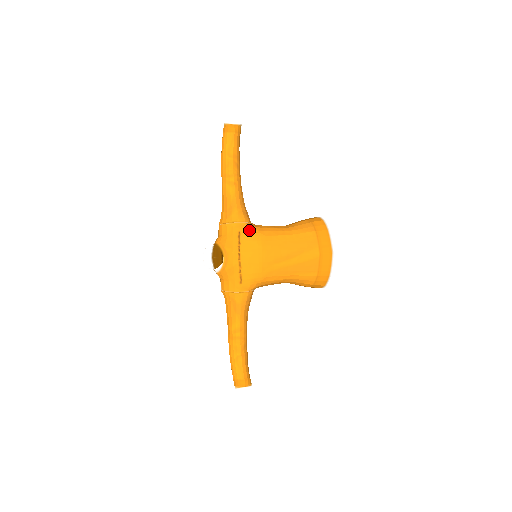
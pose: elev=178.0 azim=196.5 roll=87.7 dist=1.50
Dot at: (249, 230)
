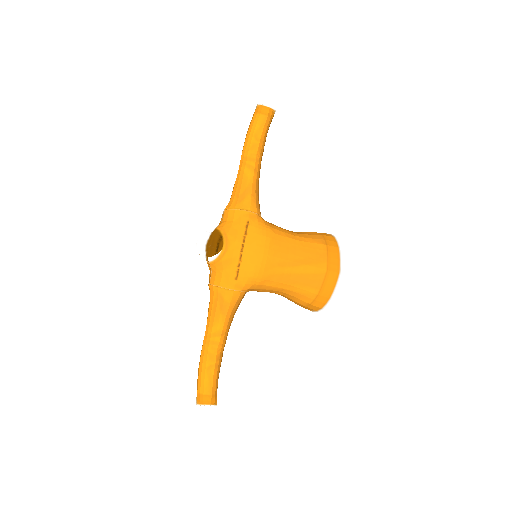
Dot at: (259, 222)
